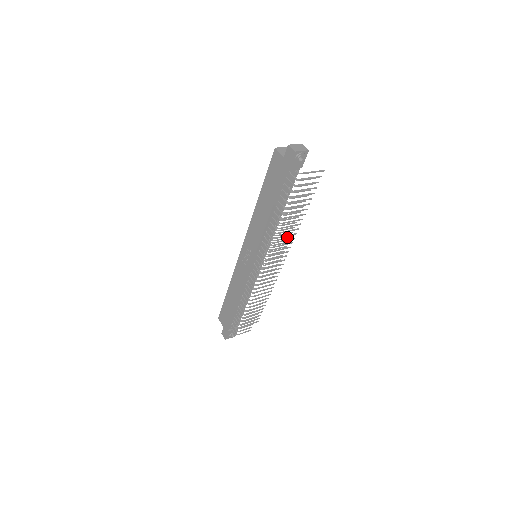
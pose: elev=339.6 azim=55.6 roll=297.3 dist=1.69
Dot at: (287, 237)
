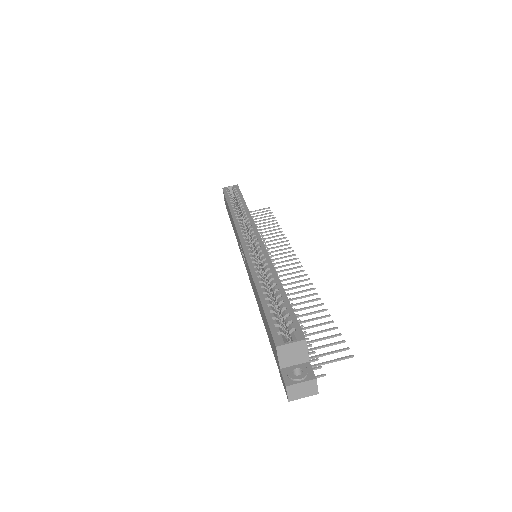
Dot at: occluded
